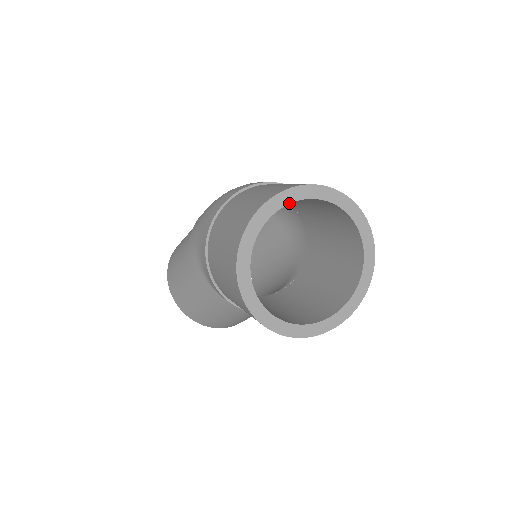
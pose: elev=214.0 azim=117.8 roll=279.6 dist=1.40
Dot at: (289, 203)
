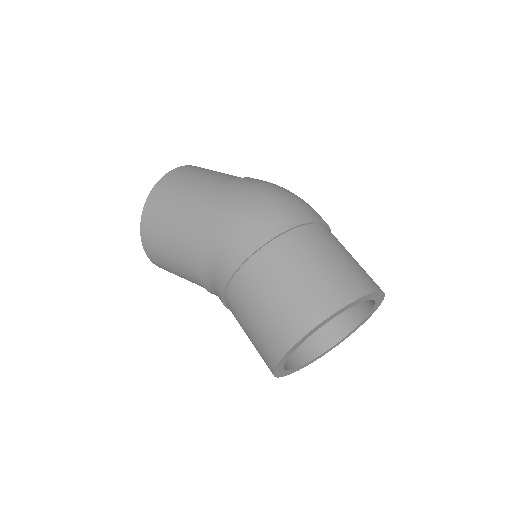
Dot at: occluded
